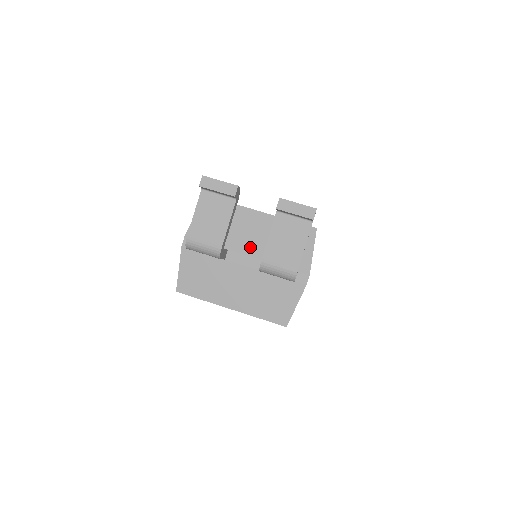
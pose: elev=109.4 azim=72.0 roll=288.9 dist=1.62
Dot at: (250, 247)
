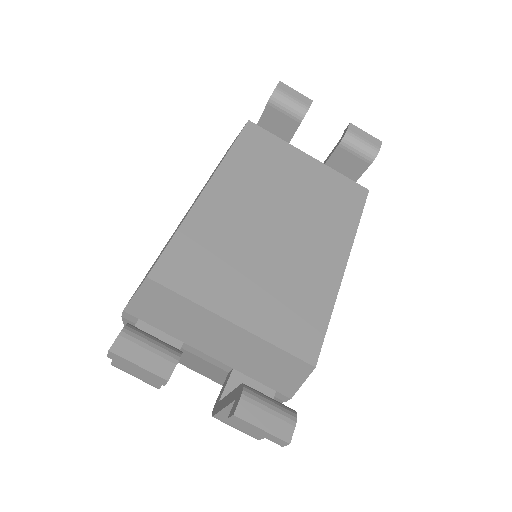
Dot at: (214, 351)
